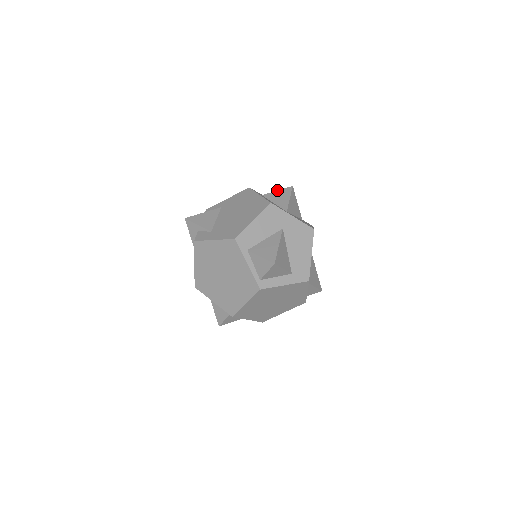
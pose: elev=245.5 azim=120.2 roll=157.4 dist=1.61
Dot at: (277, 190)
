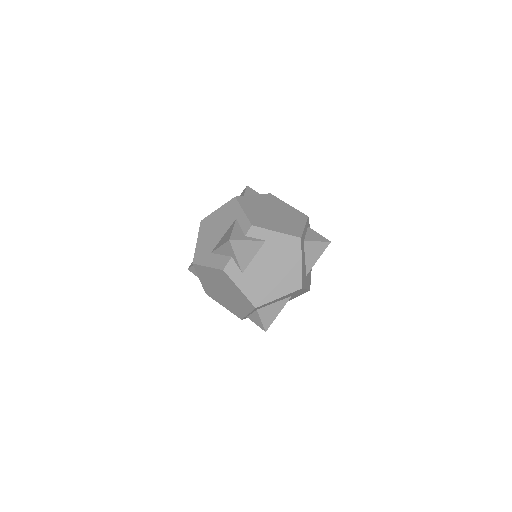
Dot at: (318, 241)
